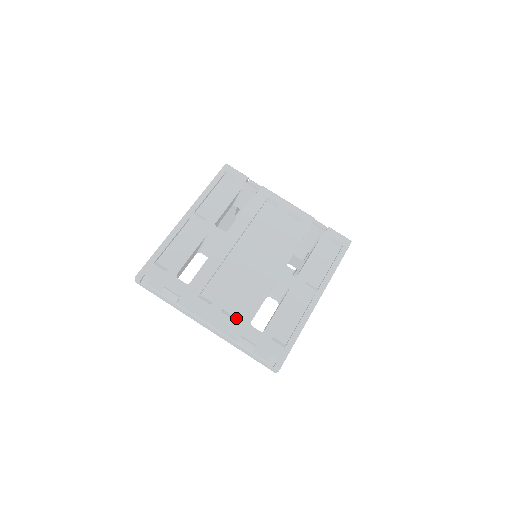
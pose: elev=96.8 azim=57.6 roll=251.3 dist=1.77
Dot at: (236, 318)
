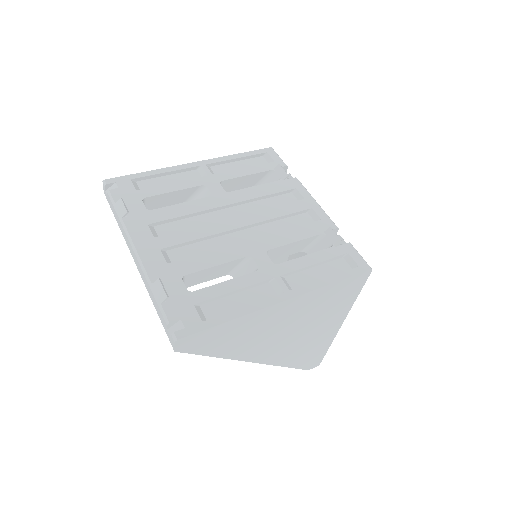
Dot at: (171, 263)
